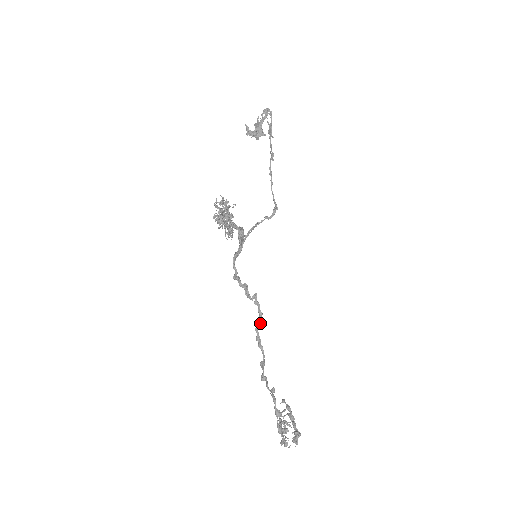
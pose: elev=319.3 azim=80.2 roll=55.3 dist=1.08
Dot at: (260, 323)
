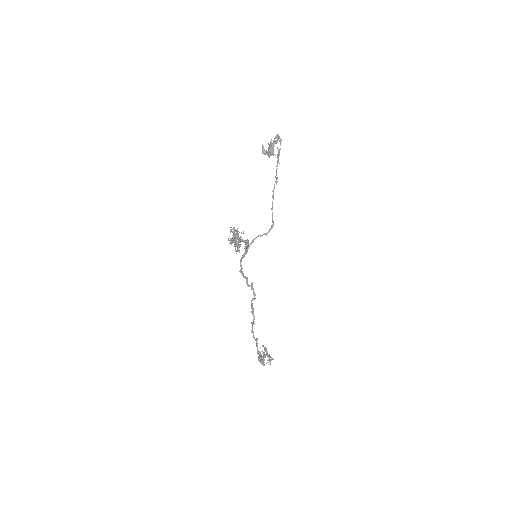
Dot at: (254, 299)
